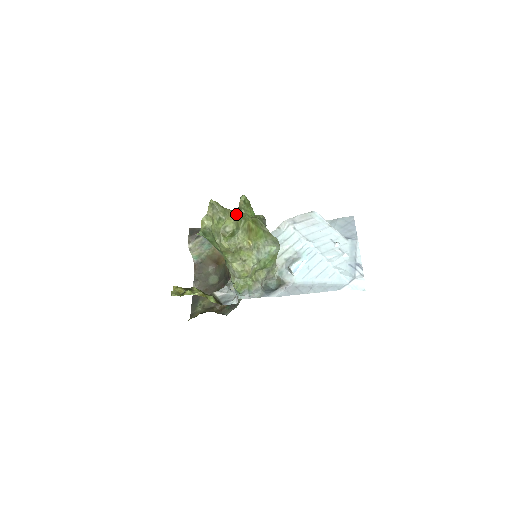
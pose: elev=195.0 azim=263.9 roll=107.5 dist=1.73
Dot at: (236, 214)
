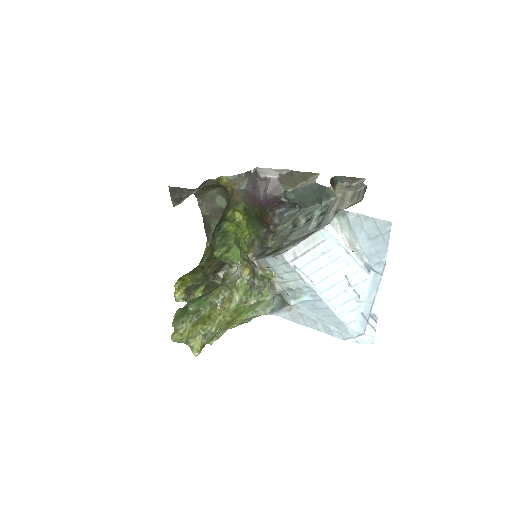
Dot at: (207, 334)
